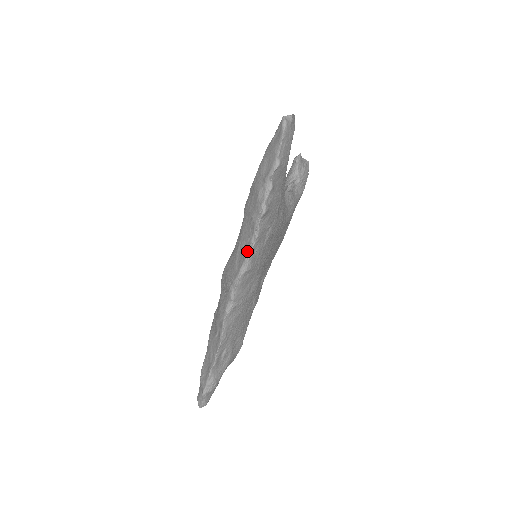
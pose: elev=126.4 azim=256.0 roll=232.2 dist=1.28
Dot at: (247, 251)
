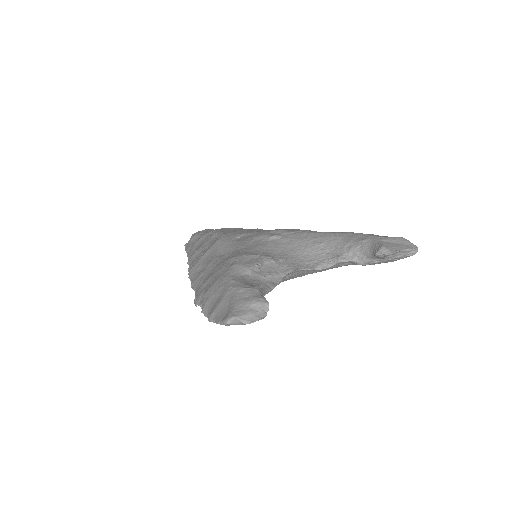
Dot at: (193, 285)
